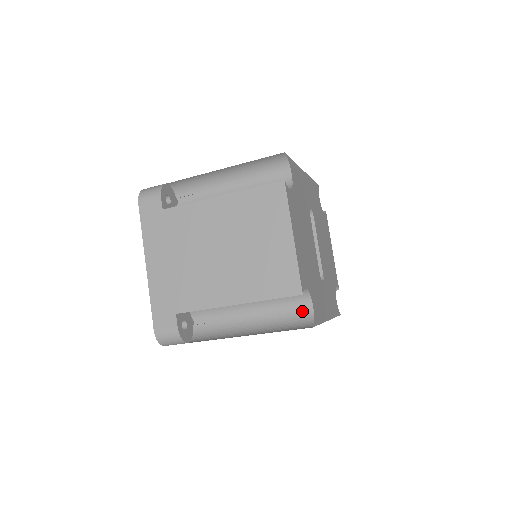
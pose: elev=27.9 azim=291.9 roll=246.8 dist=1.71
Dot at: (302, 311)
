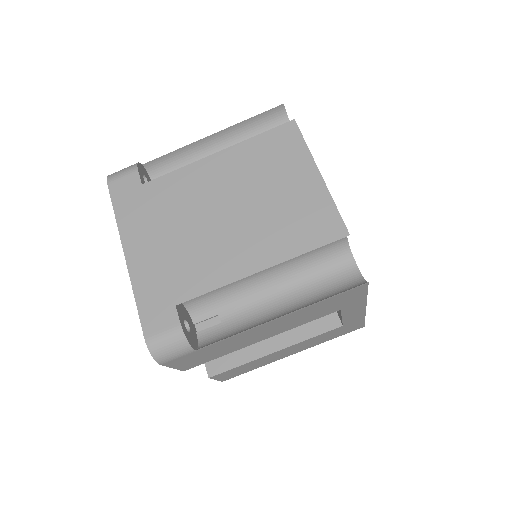
Dot at: (344, 275)
